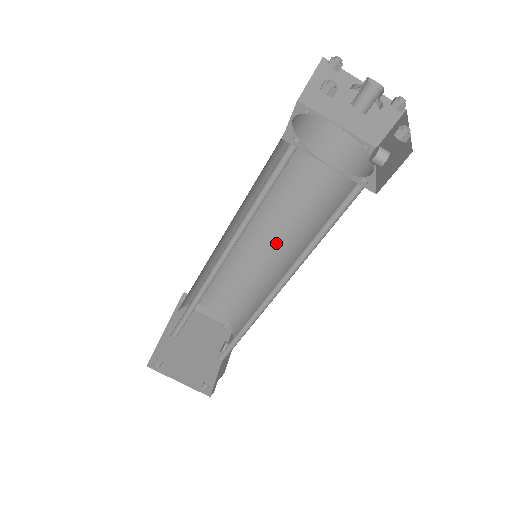
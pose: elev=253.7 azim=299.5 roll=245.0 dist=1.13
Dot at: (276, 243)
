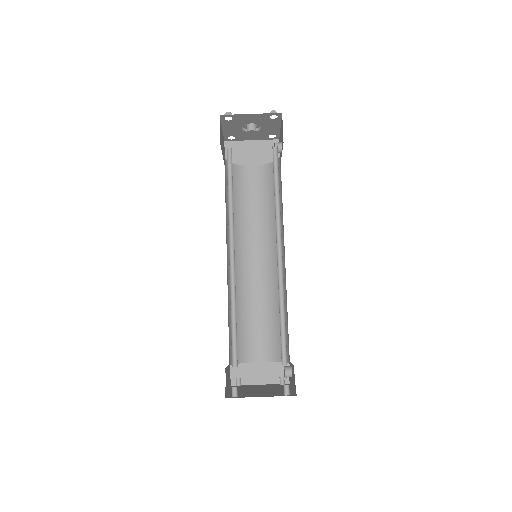
Dot at: (267, 259)
